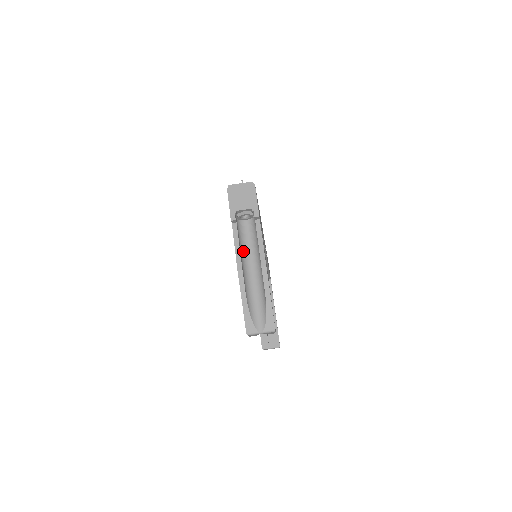
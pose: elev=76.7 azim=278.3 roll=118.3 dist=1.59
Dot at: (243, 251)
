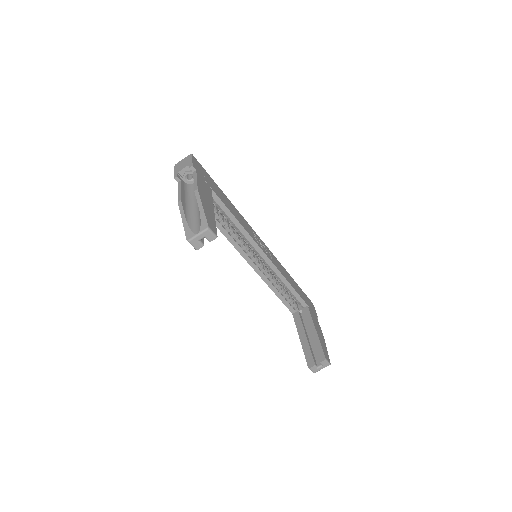
Dot at: (189, 197)
